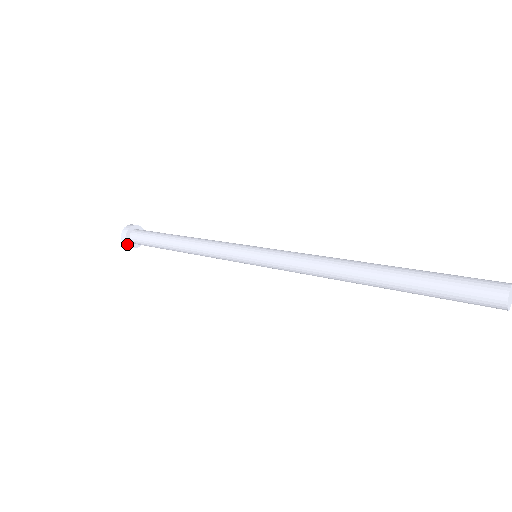
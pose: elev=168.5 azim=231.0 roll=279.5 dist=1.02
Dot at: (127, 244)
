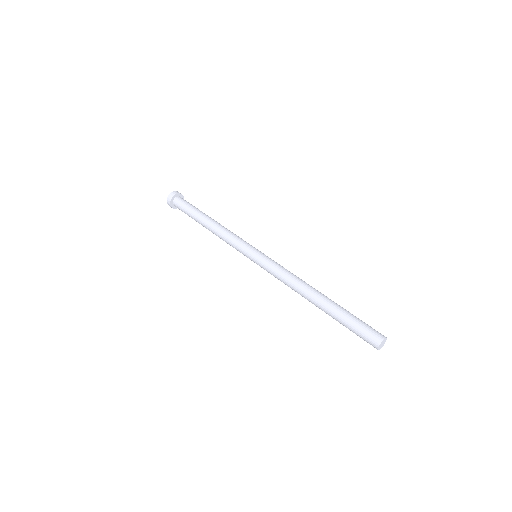
Dot at: (176, 208)
